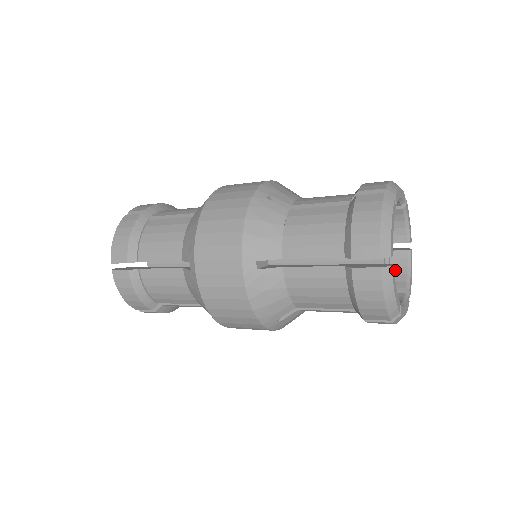
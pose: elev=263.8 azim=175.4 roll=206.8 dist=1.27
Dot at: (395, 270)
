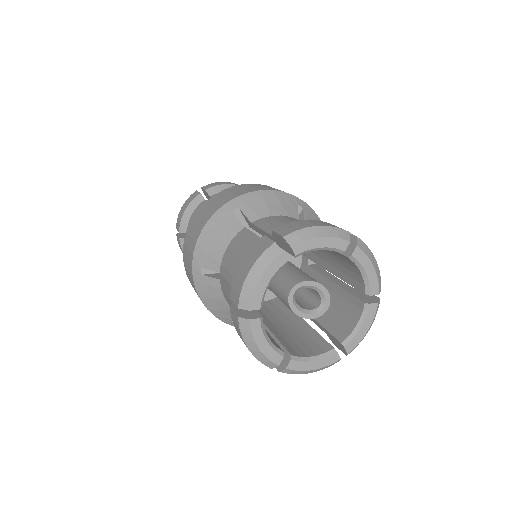
Dot at: (353, 269)
